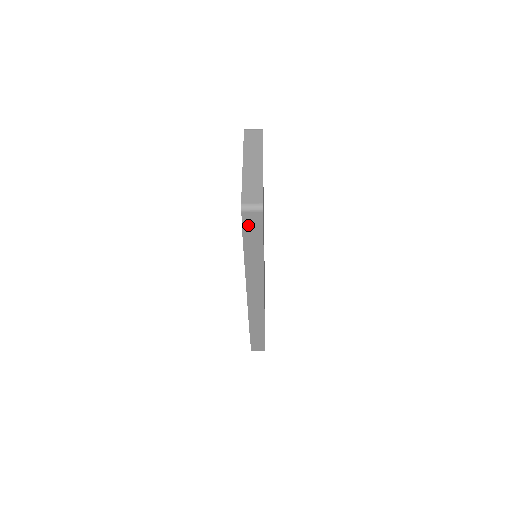
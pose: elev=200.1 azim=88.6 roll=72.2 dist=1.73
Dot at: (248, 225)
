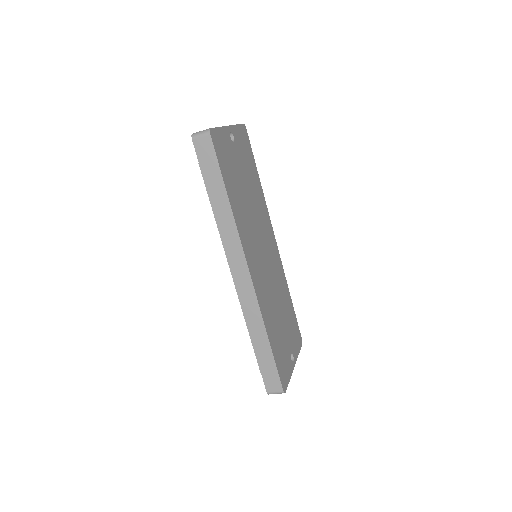
Dot at: (203, 157)
